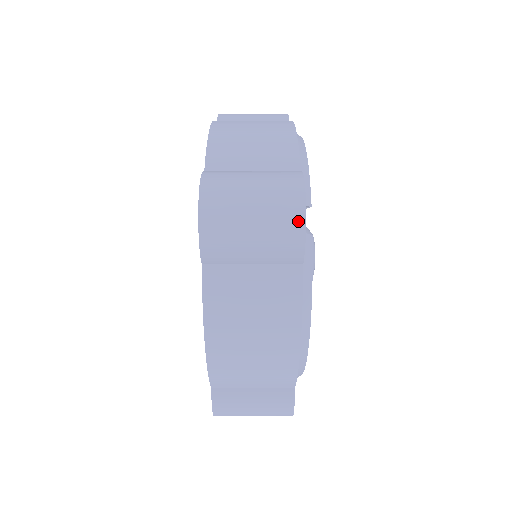
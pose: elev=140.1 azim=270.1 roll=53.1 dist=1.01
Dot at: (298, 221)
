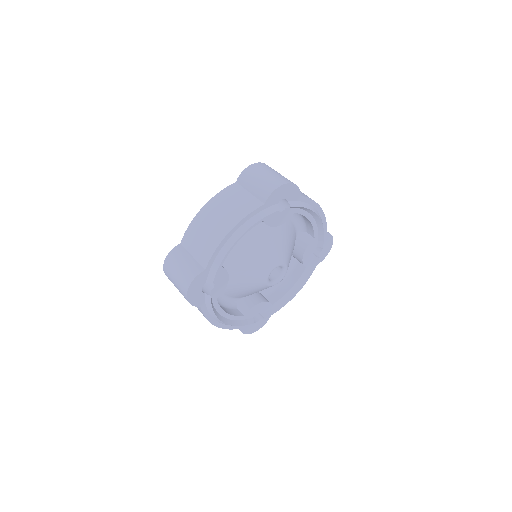
Dot at: (278, 184)
